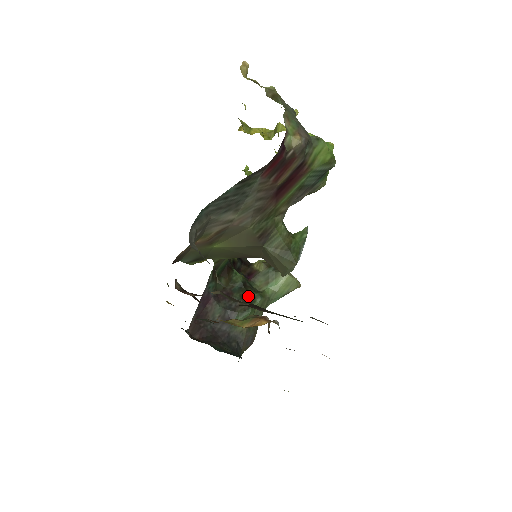
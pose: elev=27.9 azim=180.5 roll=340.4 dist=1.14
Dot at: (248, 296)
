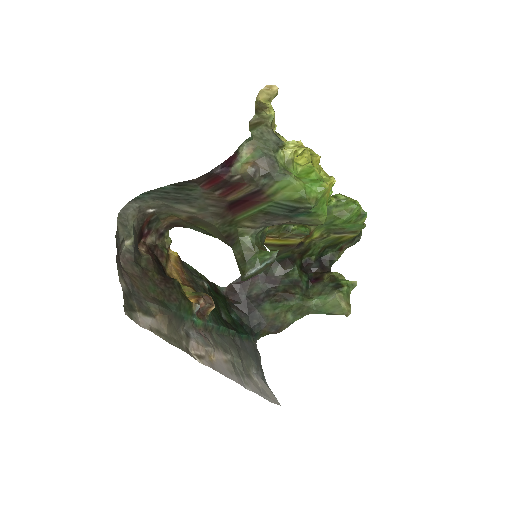
Dot at: (289, 293)
